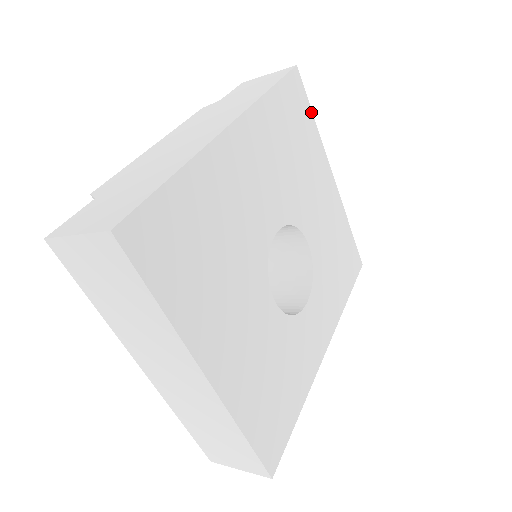
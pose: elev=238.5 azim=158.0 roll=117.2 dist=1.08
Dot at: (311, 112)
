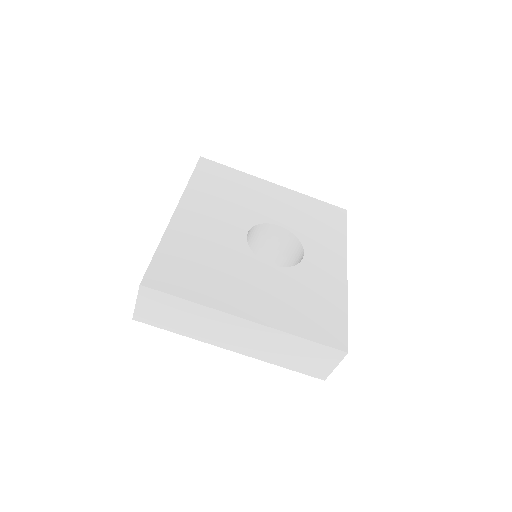
Dot at: (229, 168)
